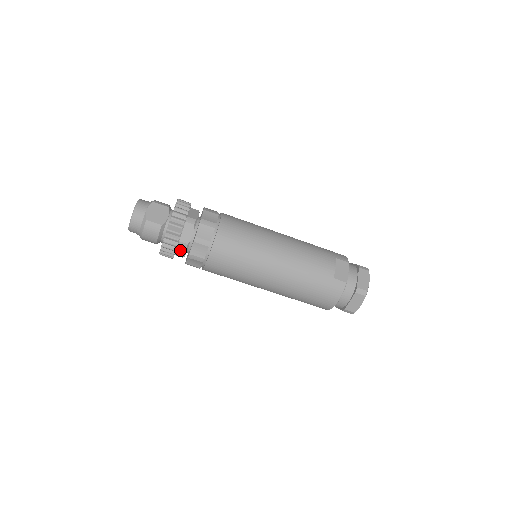
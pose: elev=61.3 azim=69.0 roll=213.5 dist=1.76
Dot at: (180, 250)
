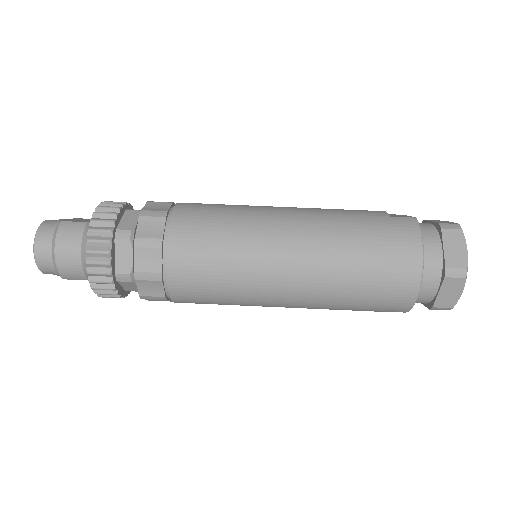
Dot at: (121, 250)
